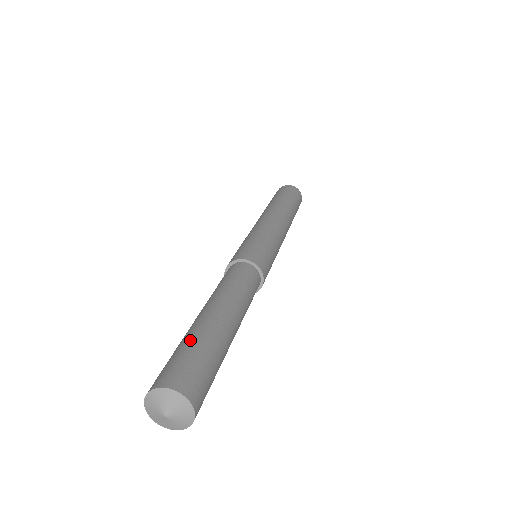
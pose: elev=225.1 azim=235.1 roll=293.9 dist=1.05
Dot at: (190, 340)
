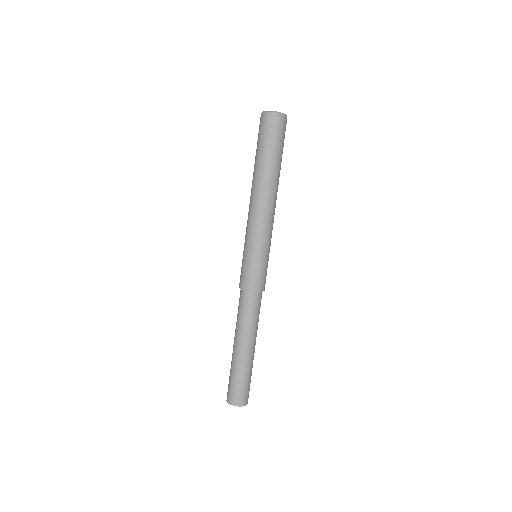
Dot at: (235, 374)
